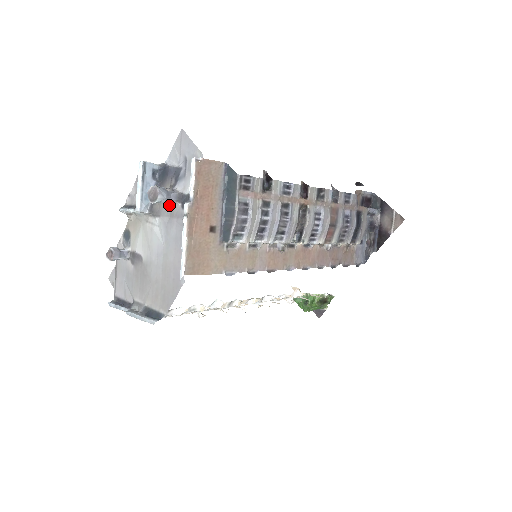
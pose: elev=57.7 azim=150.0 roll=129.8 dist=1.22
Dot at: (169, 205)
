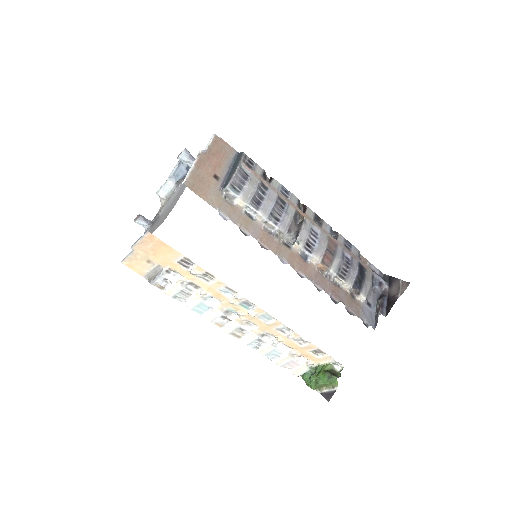
Dot at: occluded
